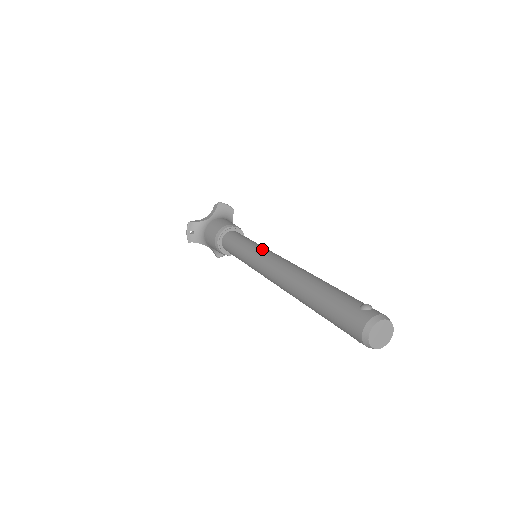
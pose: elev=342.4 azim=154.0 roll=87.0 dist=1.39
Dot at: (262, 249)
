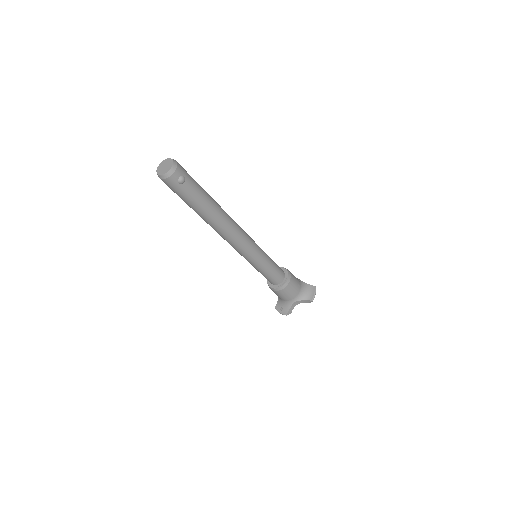
Dot at: occluded
